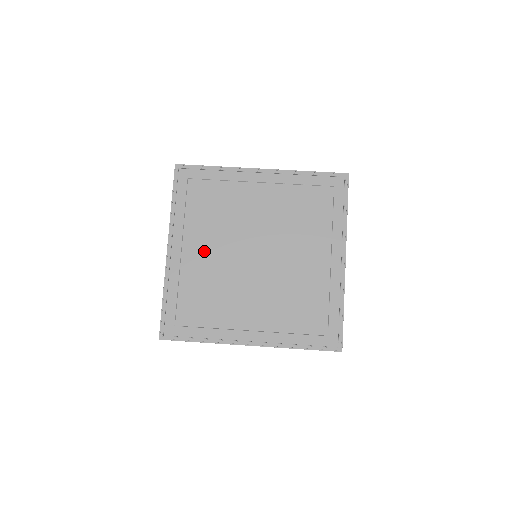
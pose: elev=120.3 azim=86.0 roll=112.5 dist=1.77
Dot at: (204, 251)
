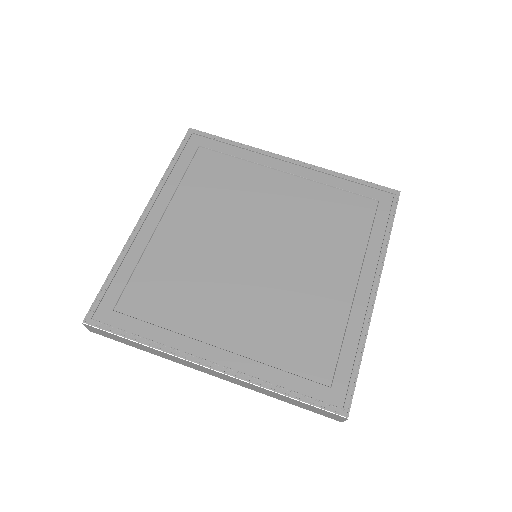
Dot at: (190, 228)
